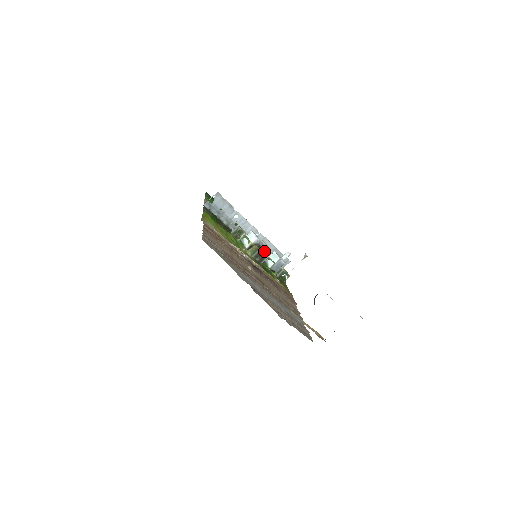
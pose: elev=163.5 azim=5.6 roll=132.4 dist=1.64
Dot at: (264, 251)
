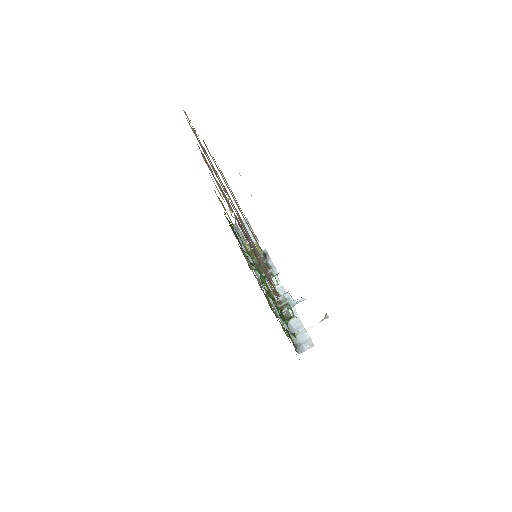
Dot at: occluded
